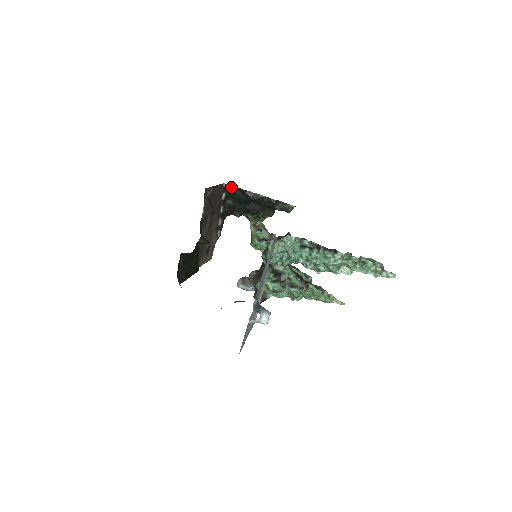
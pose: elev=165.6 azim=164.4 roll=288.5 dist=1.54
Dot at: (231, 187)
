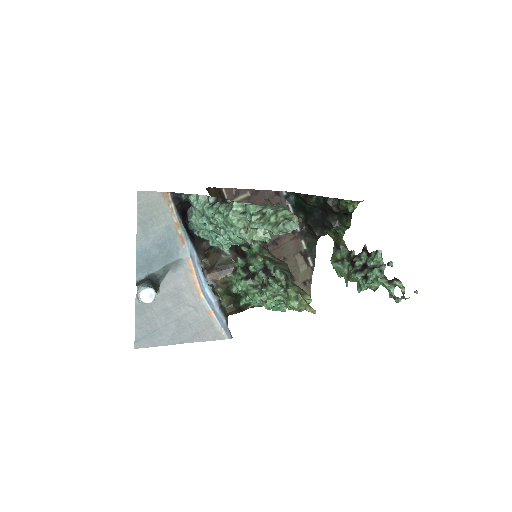
Dot at: (295, 195)
